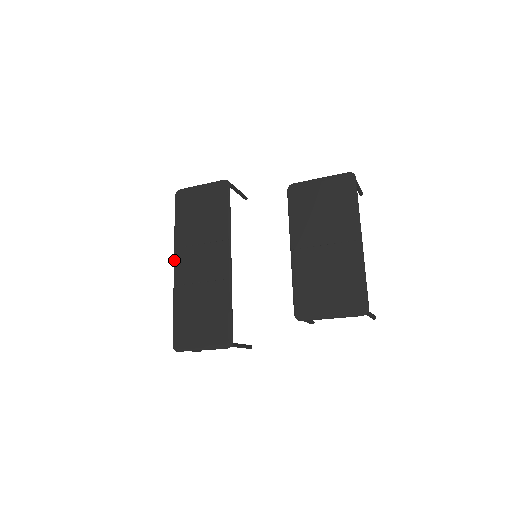
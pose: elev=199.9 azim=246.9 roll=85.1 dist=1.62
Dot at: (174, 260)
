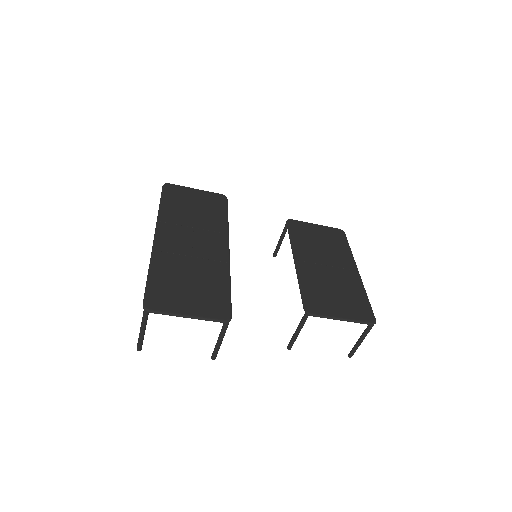
Dot at: (156, 229)
